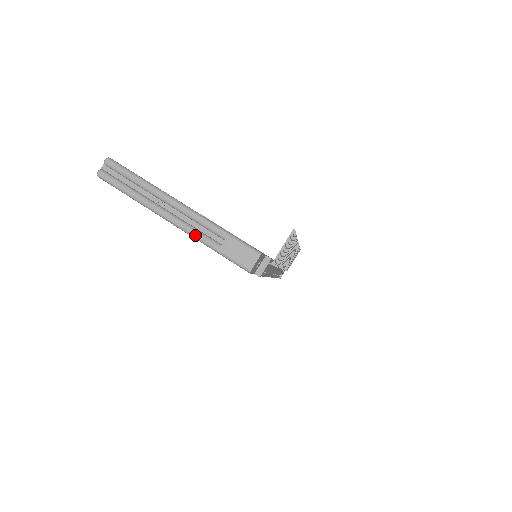
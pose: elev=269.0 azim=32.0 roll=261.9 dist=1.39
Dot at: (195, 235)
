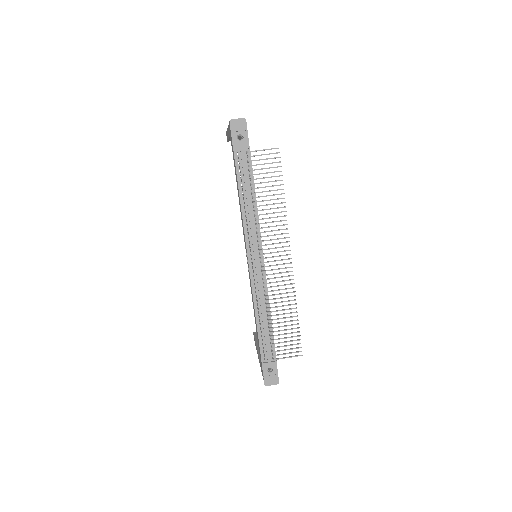
Dot at: occluded
